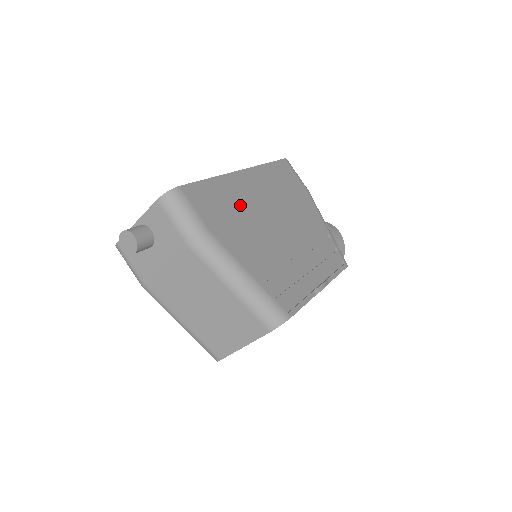
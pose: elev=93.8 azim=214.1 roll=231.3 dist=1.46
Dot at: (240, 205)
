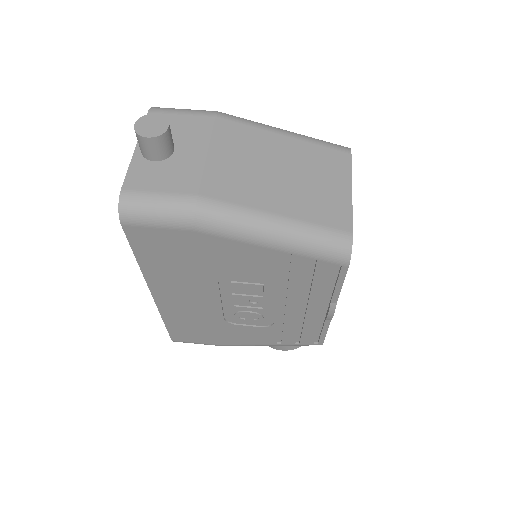
Dot at: occluded
